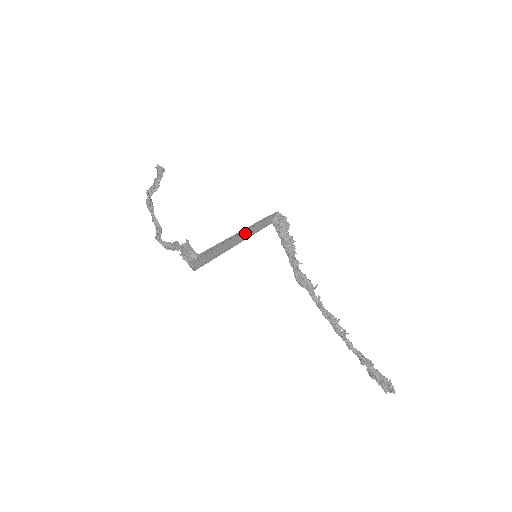
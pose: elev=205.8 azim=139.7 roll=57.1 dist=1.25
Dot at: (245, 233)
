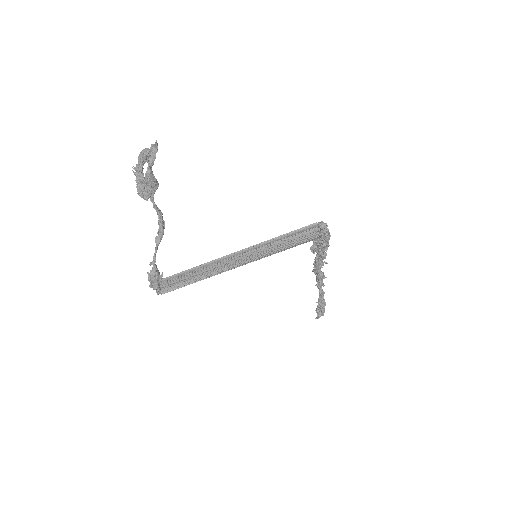
Dot at: (240, 265)
